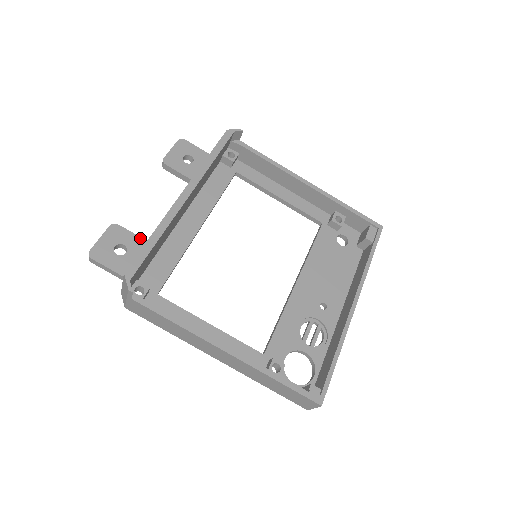
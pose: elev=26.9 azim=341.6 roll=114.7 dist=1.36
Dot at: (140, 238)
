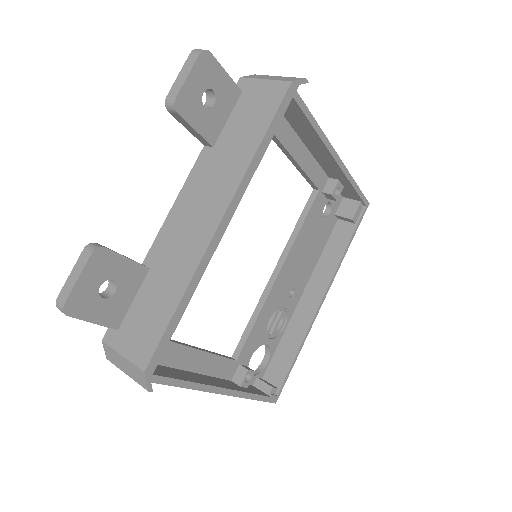
Dot at: (134, 263)
